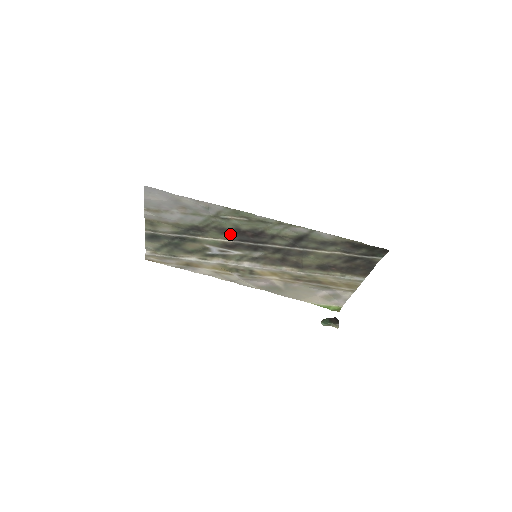
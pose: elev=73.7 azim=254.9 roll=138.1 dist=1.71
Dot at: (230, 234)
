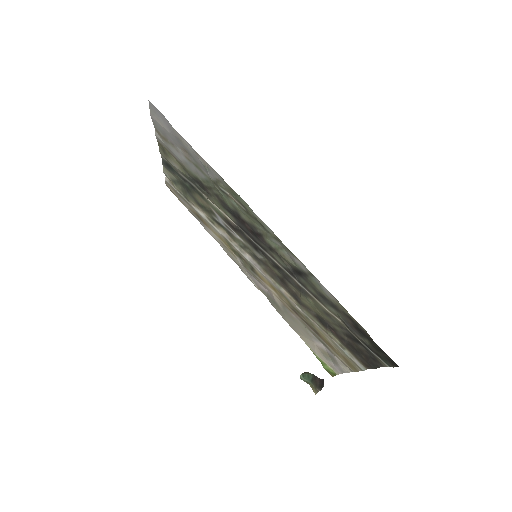
Dot at: (231, 213)
